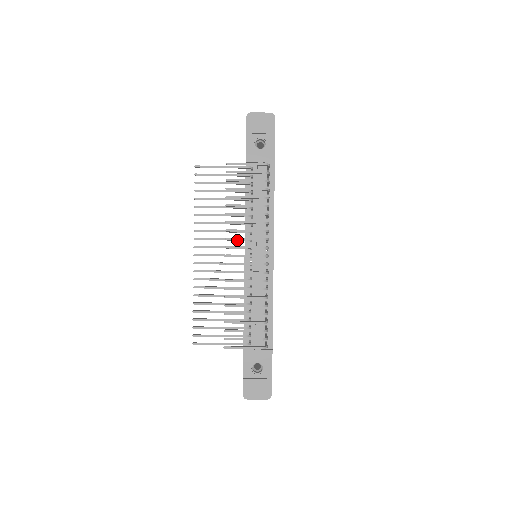
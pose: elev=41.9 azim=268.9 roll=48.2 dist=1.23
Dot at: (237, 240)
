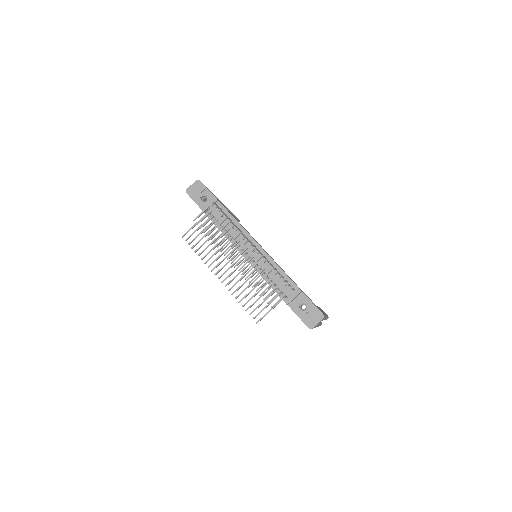
Dot at: (232, 252)
